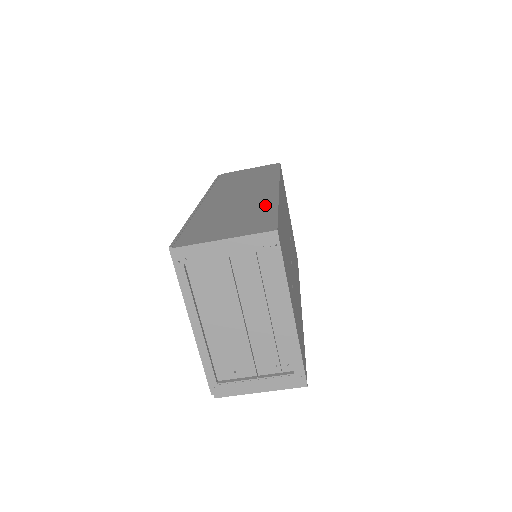
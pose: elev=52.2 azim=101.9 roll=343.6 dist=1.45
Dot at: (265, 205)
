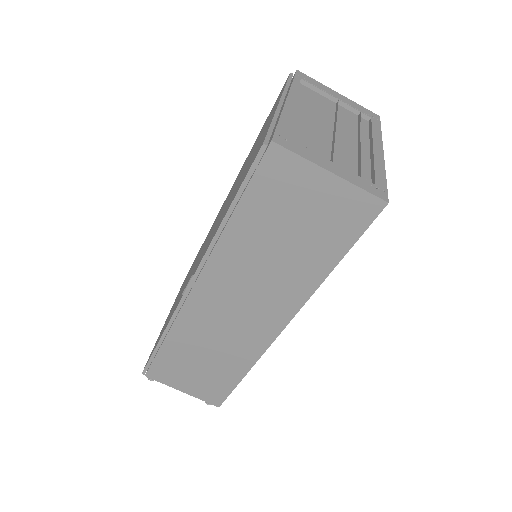
Dot at: occluded
